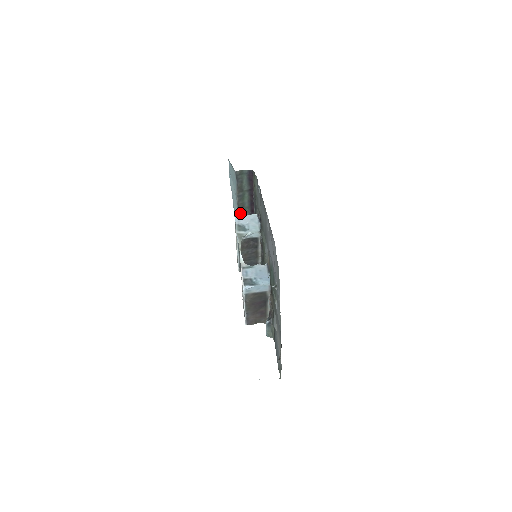
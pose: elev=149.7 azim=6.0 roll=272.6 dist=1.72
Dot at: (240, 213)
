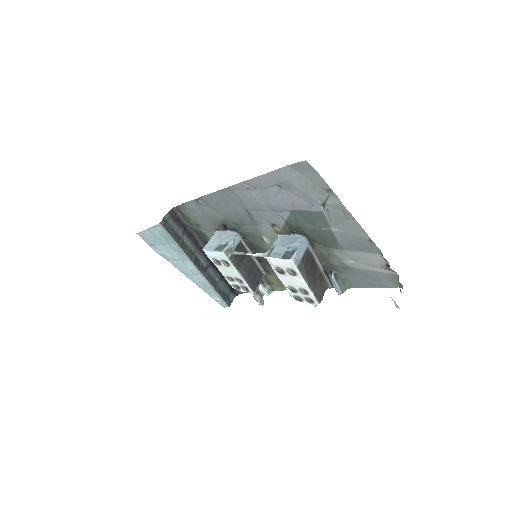
Dot at: (195, 262)
